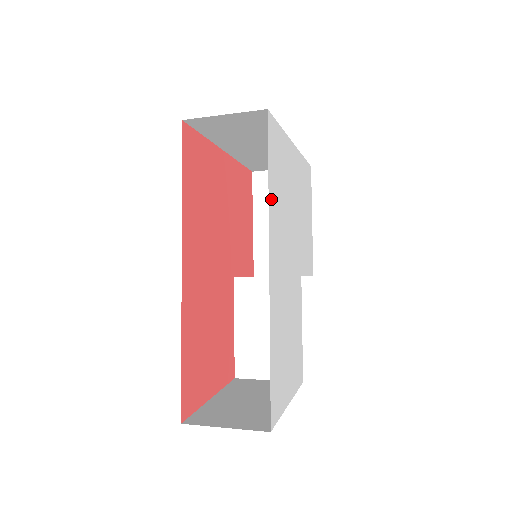
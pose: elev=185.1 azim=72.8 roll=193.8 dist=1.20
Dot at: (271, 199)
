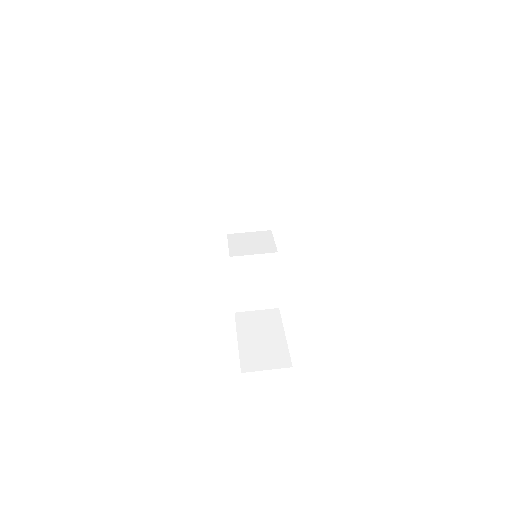
Dot at: occluded
